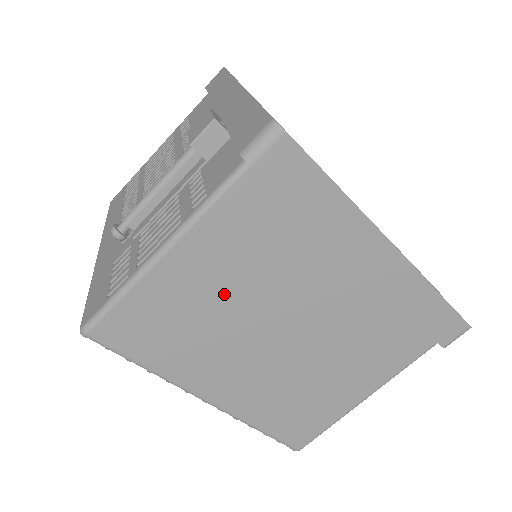
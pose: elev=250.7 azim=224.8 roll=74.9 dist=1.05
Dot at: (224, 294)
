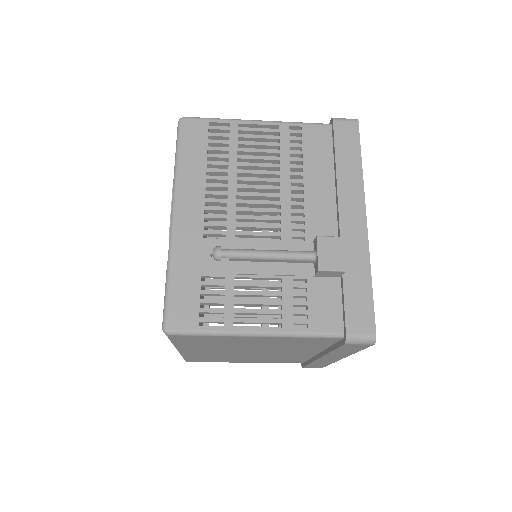
Dot at: (256, 345)
